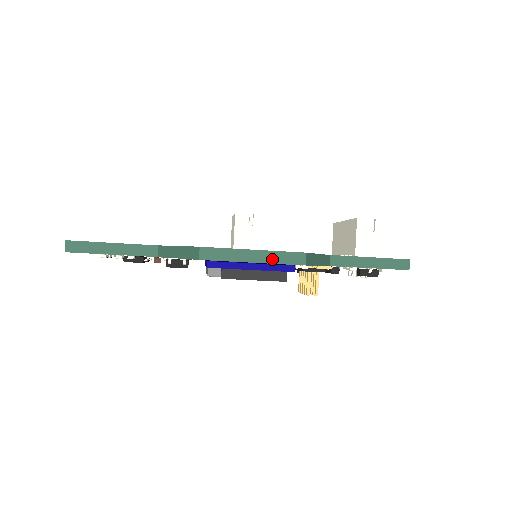
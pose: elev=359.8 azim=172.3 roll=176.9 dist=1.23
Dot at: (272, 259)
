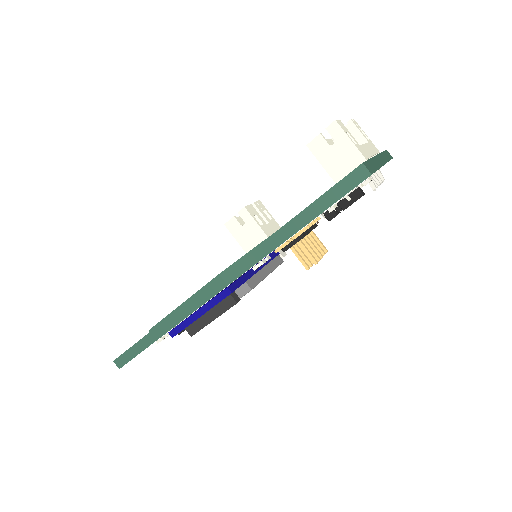
Dot at: (200, 301)
